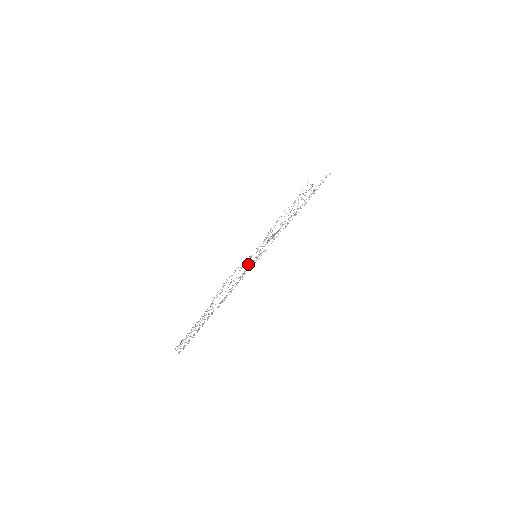
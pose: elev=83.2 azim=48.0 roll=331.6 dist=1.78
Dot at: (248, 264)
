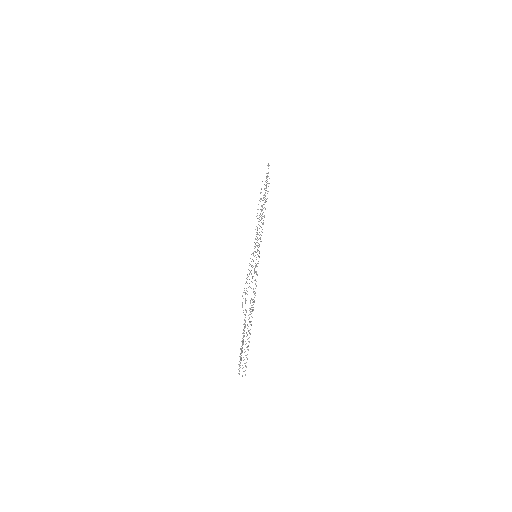
Dot at: occluded
